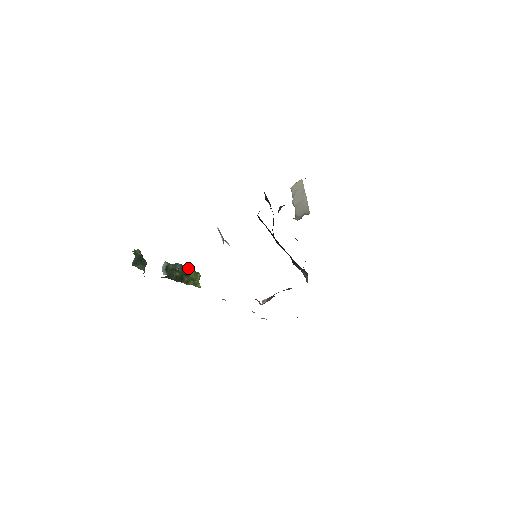
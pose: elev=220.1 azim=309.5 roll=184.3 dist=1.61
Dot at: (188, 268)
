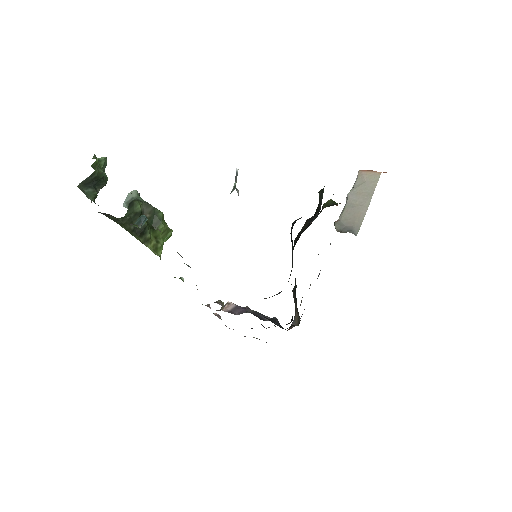
Dot at: (161, 218)
